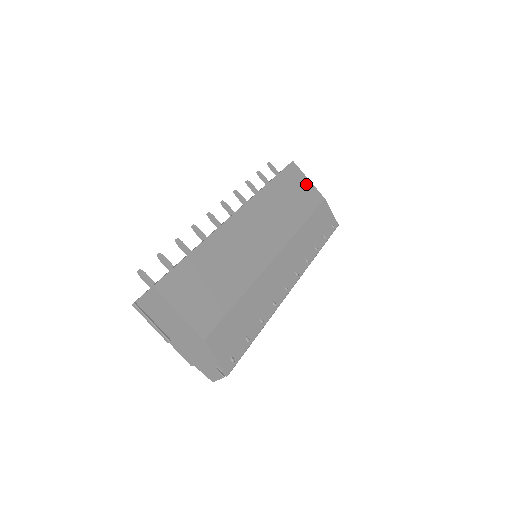
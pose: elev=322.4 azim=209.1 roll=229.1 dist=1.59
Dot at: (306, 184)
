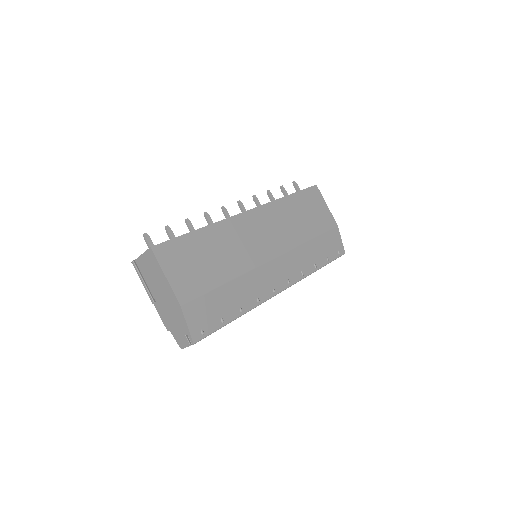
Dot at: (323, 208)
